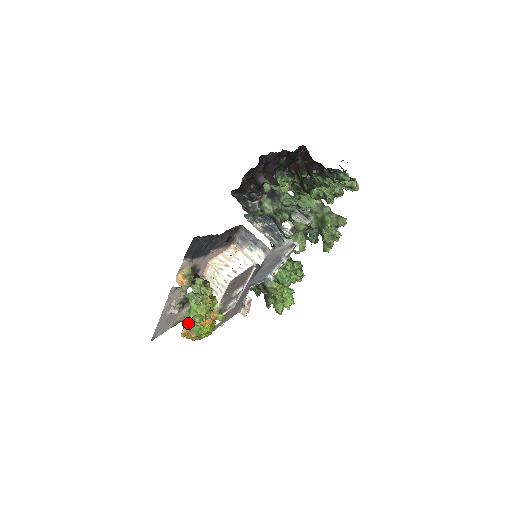
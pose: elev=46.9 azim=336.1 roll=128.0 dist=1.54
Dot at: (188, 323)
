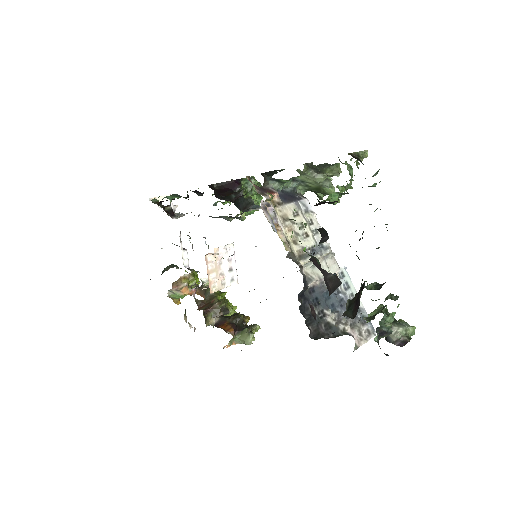
Dot at: (179, 298)
